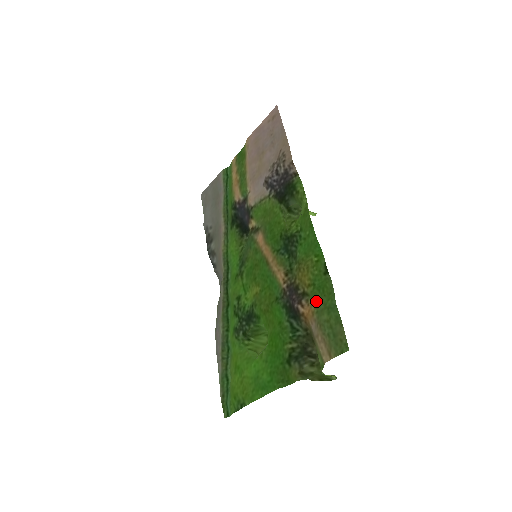
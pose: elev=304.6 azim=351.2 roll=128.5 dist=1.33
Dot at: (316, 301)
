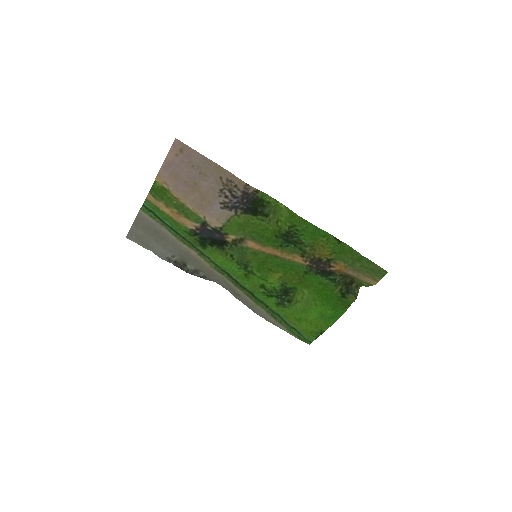
Dot at: (342, 260)
